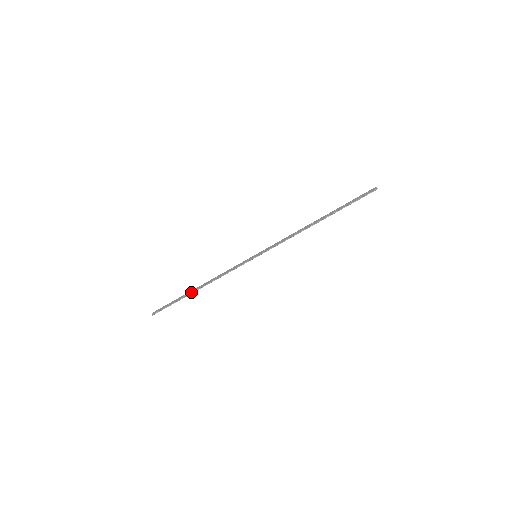
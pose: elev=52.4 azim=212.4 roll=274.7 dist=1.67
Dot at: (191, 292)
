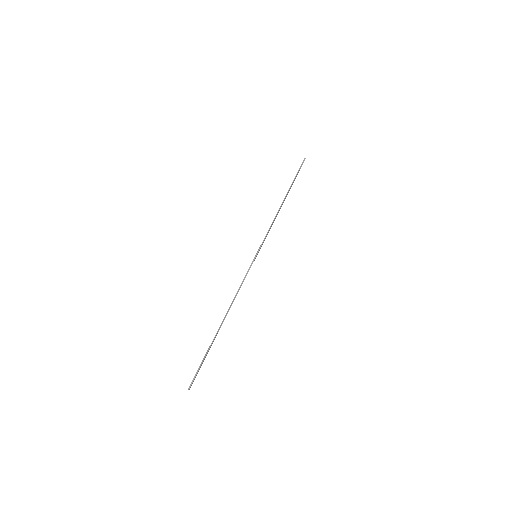
Dot at: occluded
